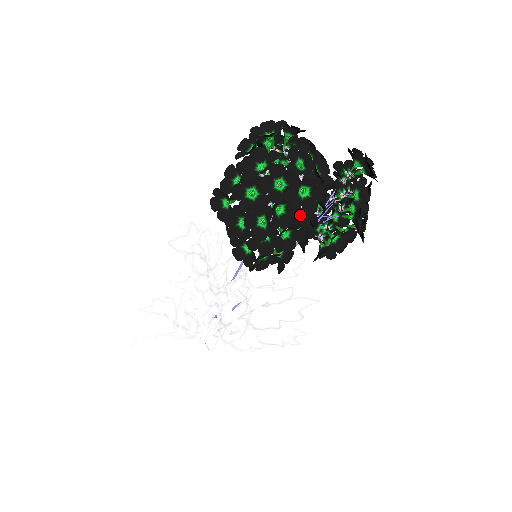
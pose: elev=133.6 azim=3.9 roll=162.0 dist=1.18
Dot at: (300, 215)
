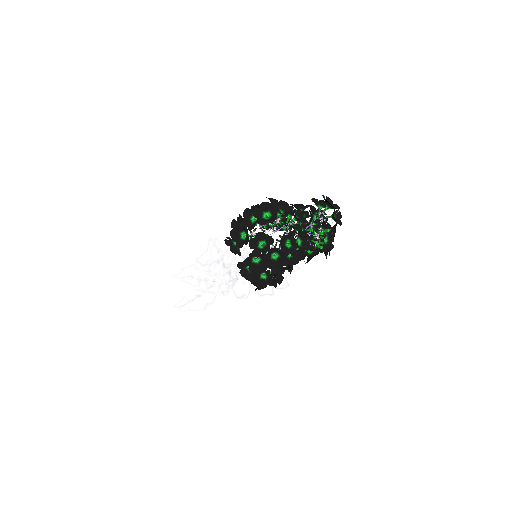
Dot at: occluded
